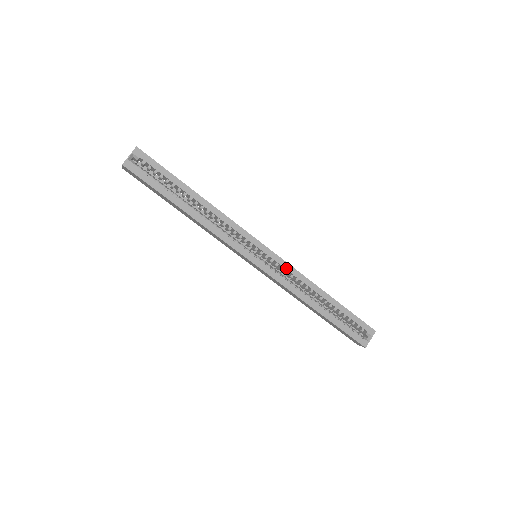
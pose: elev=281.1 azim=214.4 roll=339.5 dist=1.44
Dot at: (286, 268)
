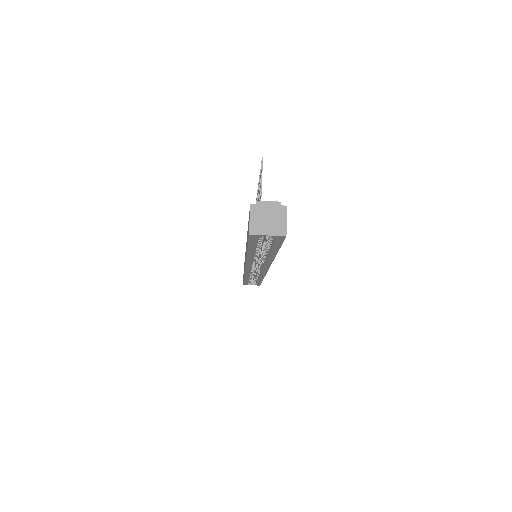
Dot at: (261, 274)
